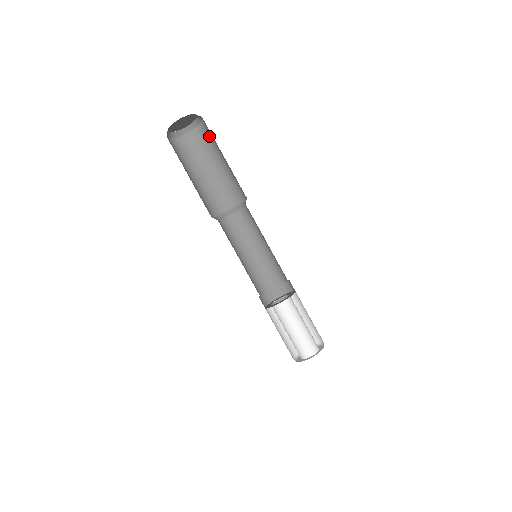
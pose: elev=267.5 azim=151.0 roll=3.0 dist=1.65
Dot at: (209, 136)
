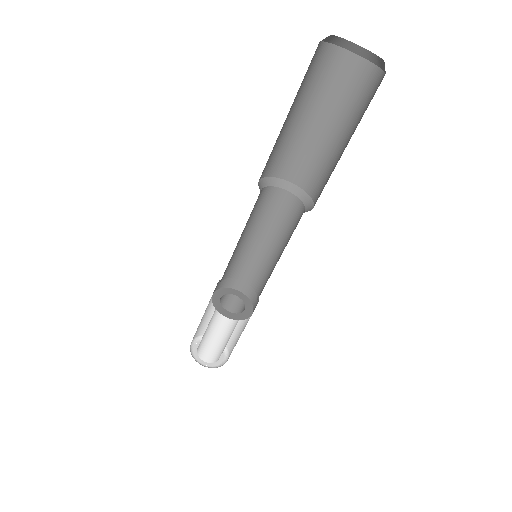
Dot at: (363, 92)
